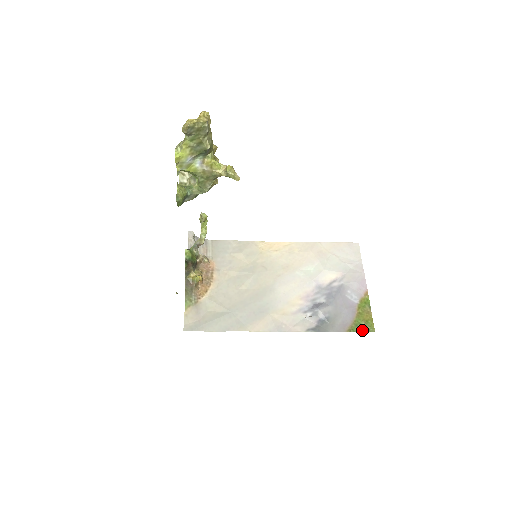
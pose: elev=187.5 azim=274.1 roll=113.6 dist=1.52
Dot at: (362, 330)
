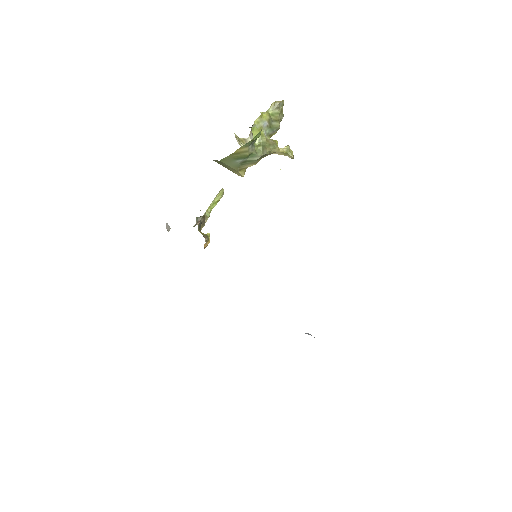
Dot at: occluded
